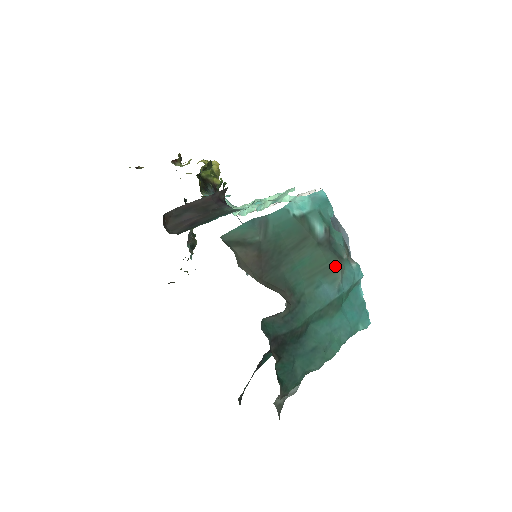
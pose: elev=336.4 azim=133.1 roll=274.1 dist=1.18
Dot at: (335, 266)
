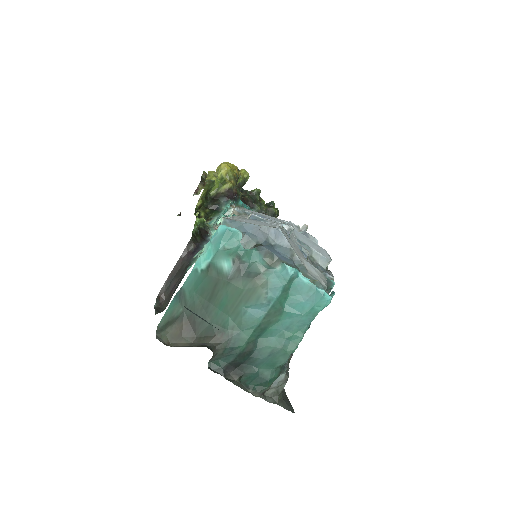
Dot at: (253, 287)
